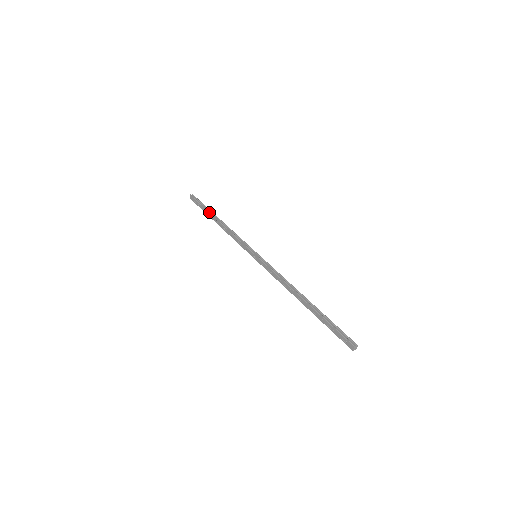
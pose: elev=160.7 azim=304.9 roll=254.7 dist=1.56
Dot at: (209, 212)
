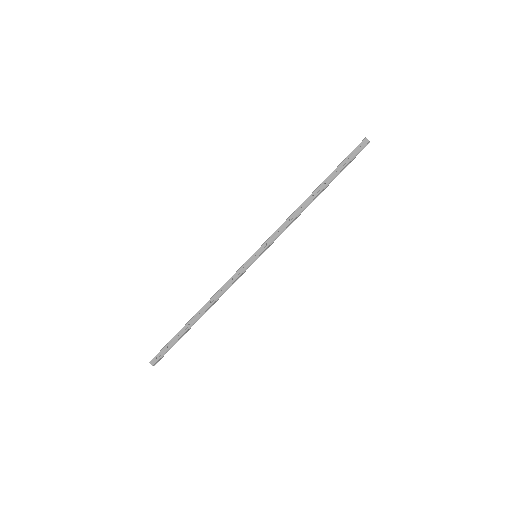
Dot at: occluded
